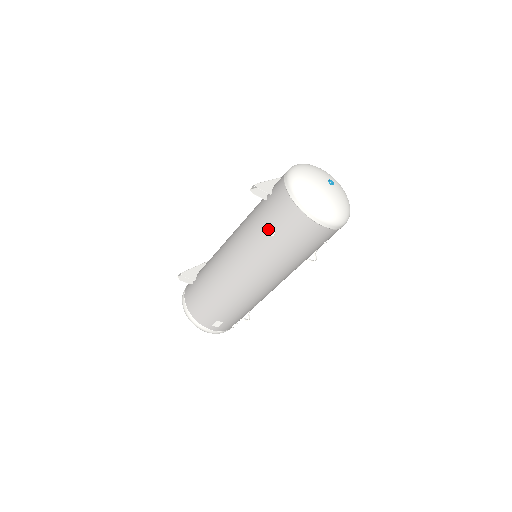
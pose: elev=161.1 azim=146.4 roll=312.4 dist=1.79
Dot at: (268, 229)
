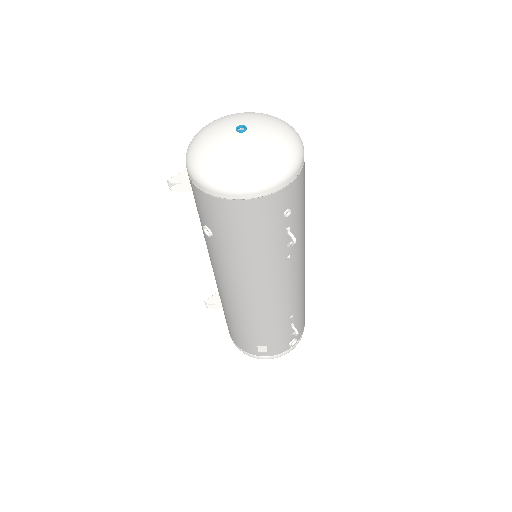
Dot at: (204, 229)
